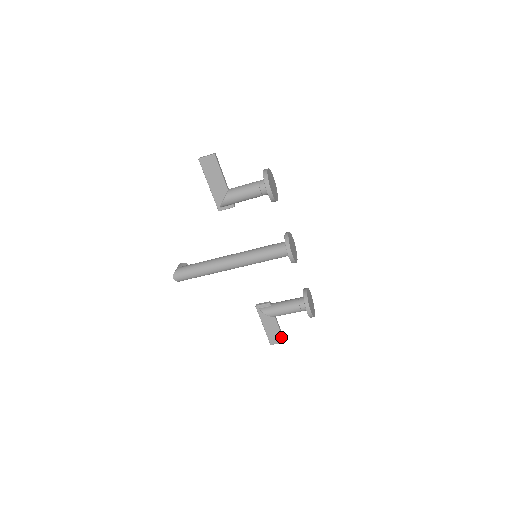
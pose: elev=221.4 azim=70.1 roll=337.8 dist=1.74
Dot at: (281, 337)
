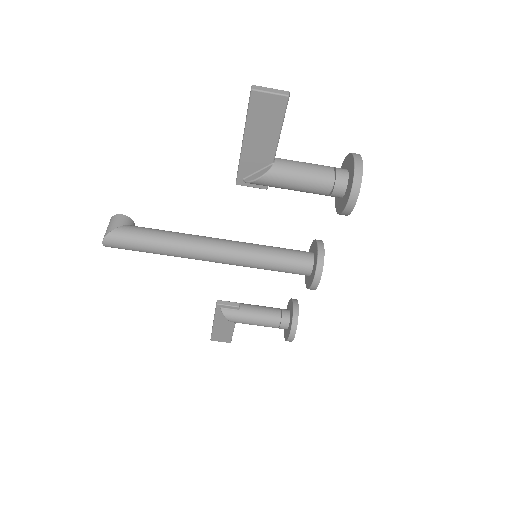
Dot at: (230, 338)
